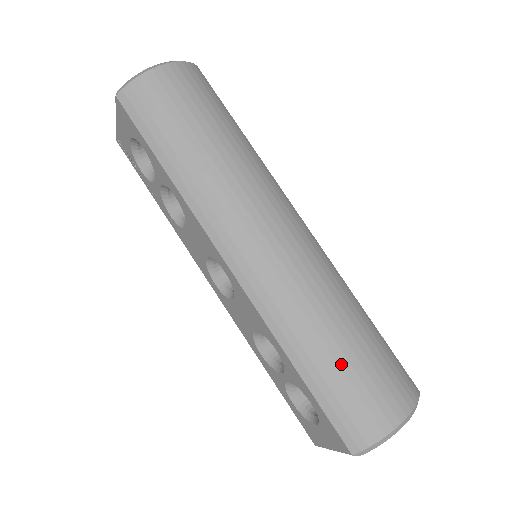
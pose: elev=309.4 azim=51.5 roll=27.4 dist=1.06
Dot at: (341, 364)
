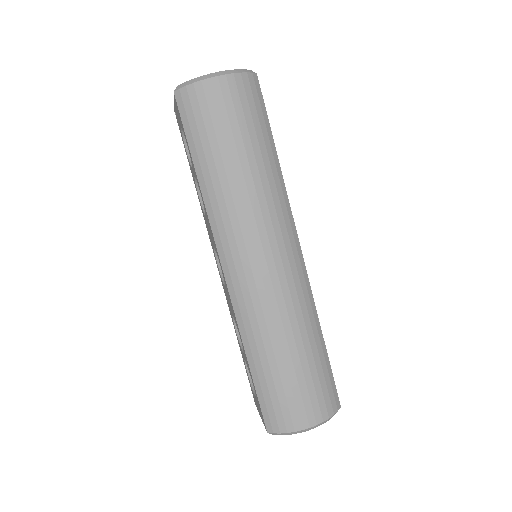
Dot at: (281, 372)
